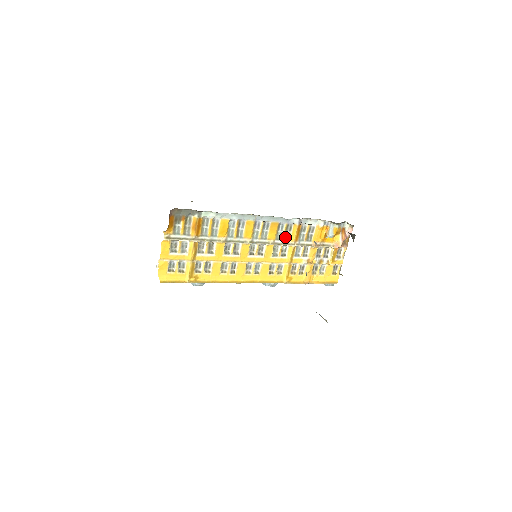
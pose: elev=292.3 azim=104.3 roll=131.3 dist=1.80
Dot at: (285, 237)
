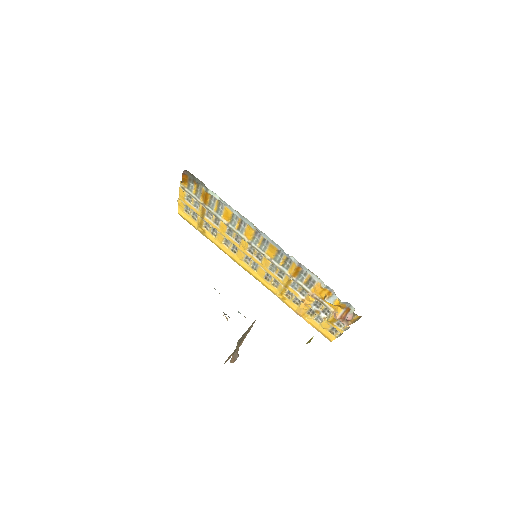
Dot at: (284, 264)
